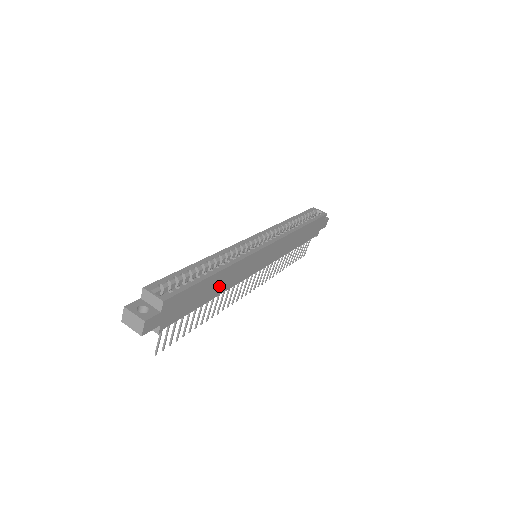
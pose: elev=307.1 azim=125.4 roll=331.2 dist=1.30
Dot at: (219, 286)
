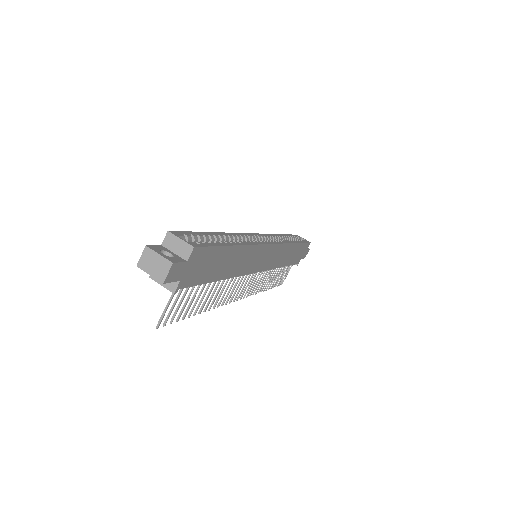
Dot at: (231, 266)
